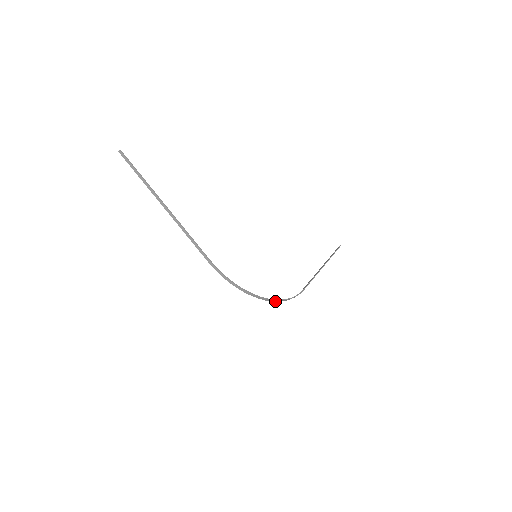
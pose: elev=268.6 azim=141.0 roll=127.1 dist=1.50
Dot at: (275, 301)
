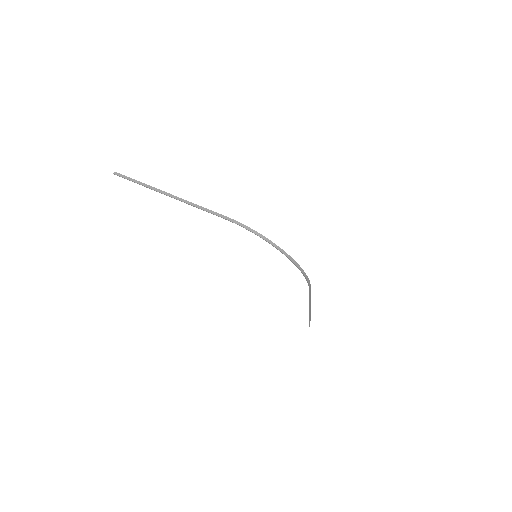
Dot at: (296, 266)
